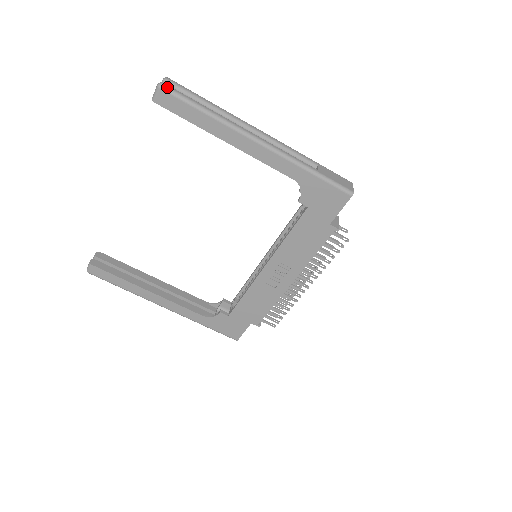
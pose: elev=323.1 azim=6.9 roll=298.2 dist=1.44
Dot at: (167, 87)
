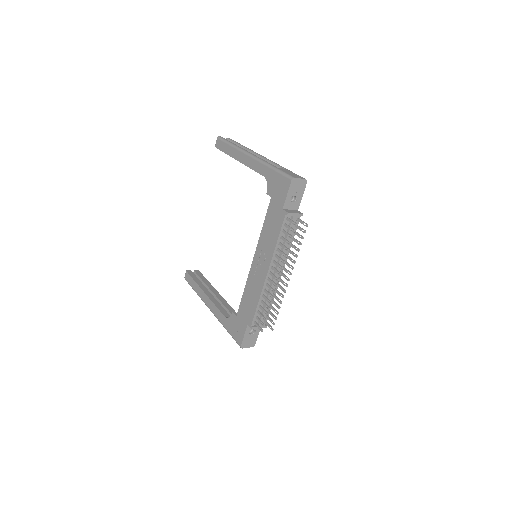
Dot at: (220, 137)
